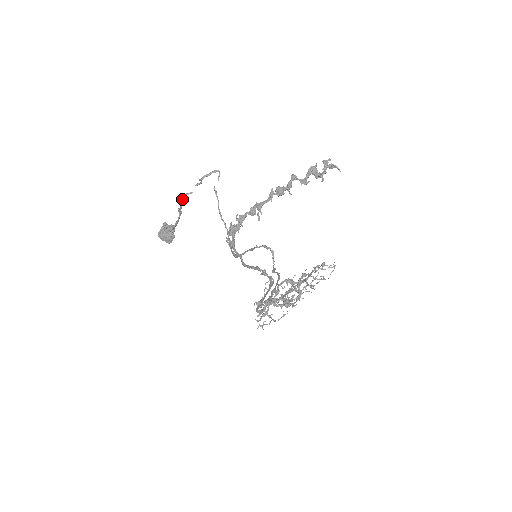
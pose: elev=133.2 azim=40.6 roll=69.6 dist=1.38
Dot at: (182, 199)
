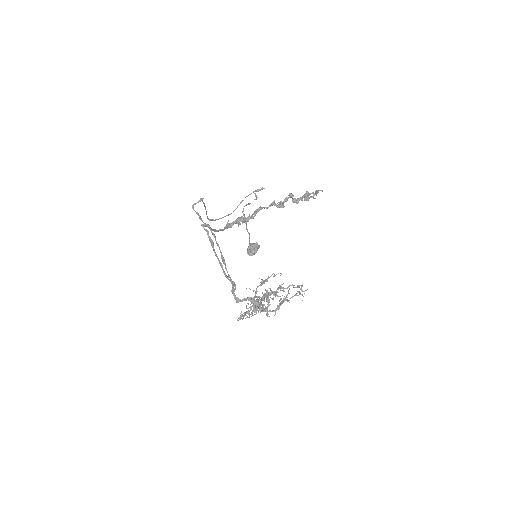
Dot at: (244, 206)
